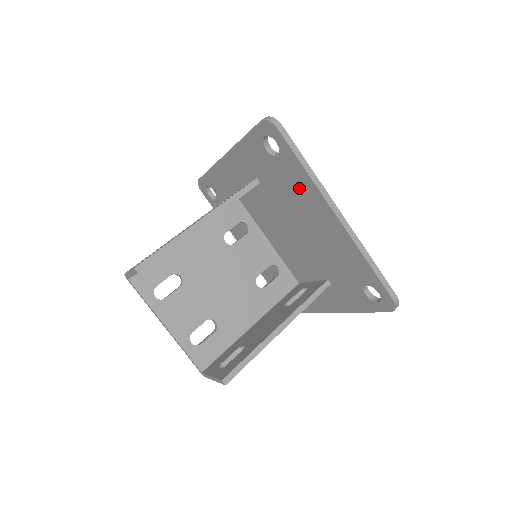
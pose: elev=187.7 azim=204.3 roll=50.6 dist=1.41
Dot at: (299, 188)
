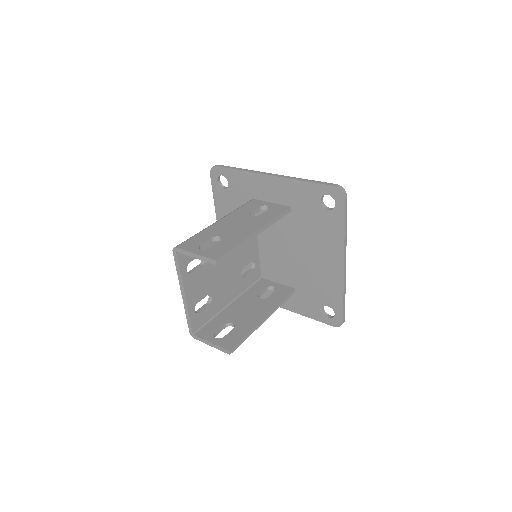
Dot at: (327, 235)
